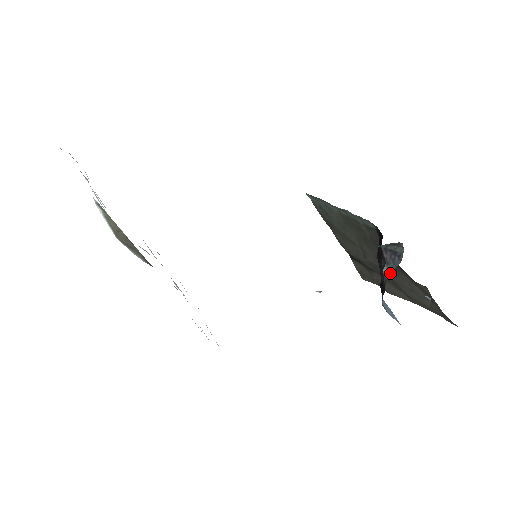
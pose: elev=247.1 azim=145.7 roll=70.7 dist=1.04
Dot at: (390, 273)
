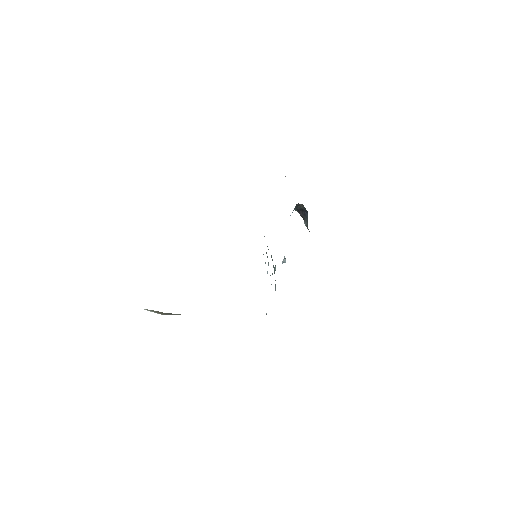
Dot at: occluded
